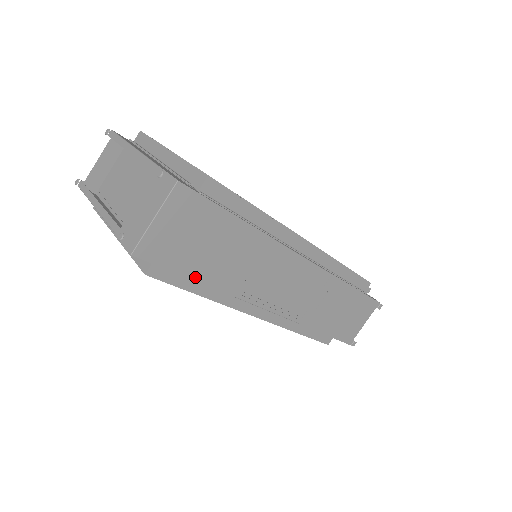
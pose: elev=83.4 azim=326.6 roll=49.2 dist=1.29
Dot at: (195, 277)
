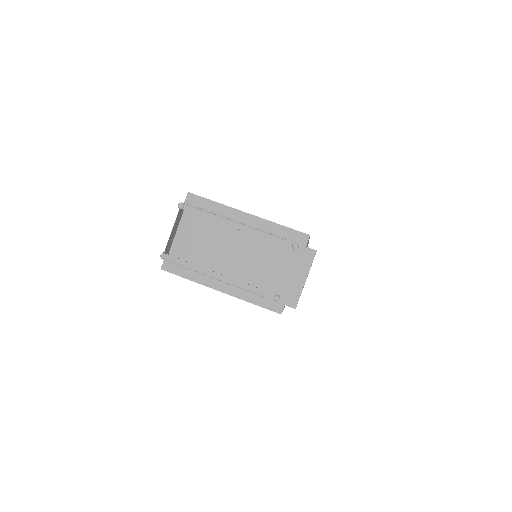
Dot at: occluded
